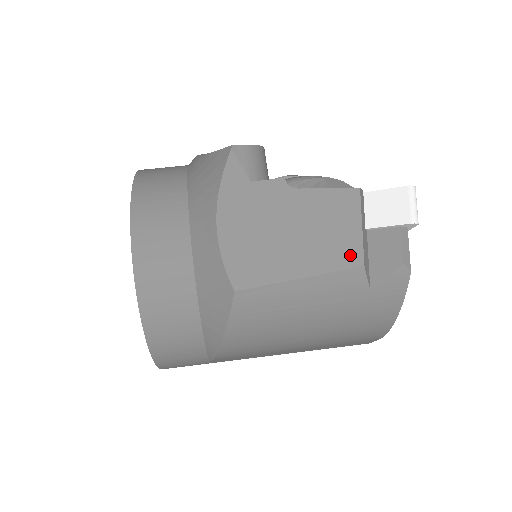
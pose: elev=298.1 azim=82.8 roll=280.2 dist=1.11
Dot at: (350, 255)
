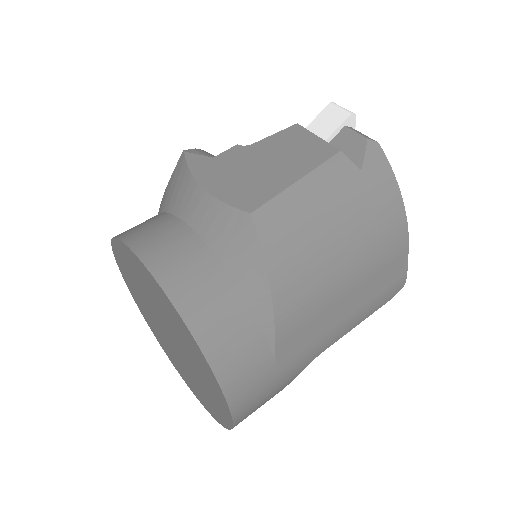
Dot at: (324, 151)
